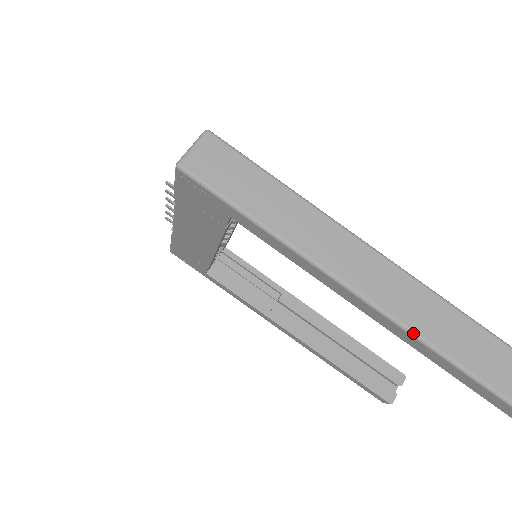
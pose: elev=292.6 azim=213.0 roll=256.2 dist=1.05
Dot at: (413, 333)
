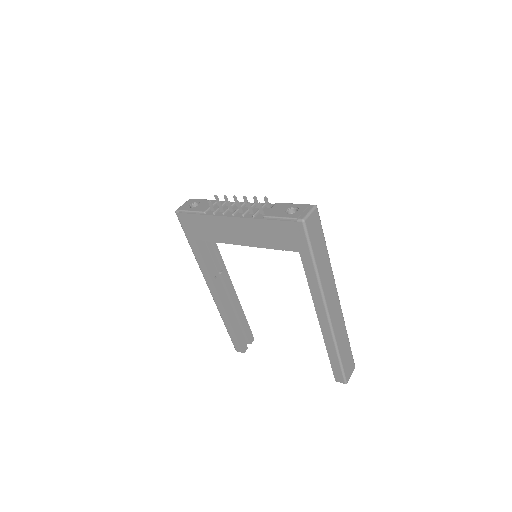
Dot at: (334, 336)
